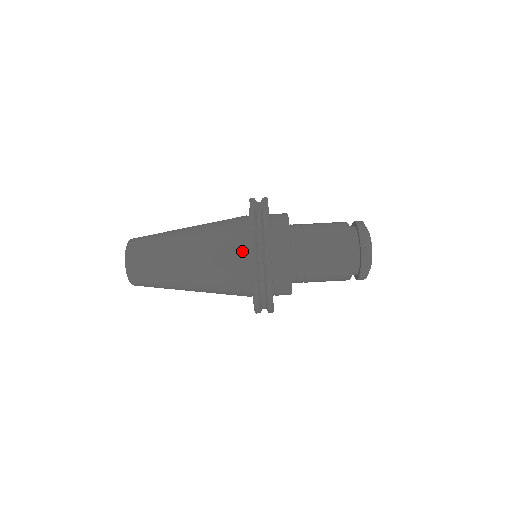
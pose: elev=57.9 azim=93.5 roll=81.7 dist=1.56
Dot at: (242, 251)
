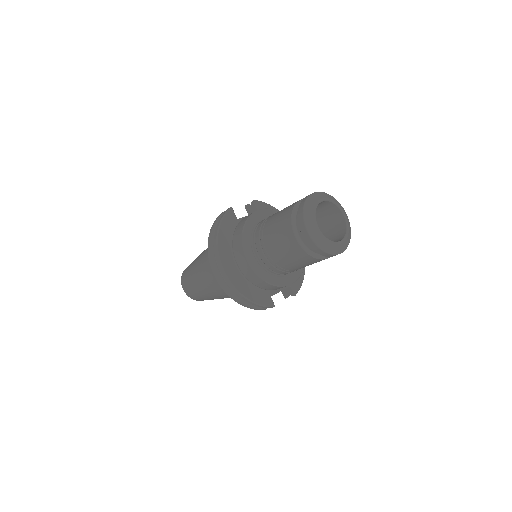
Dot at: occluded
